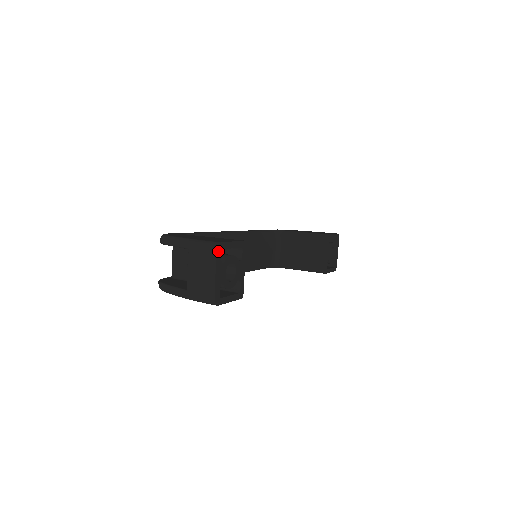
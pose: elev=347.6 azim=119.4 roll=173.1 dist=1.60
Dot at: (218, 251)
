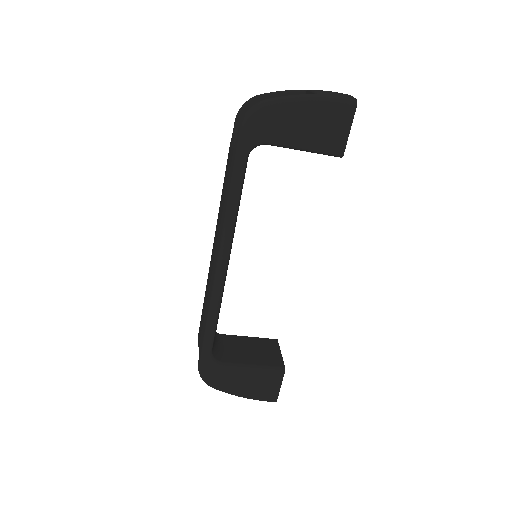
Dot at: occluded
